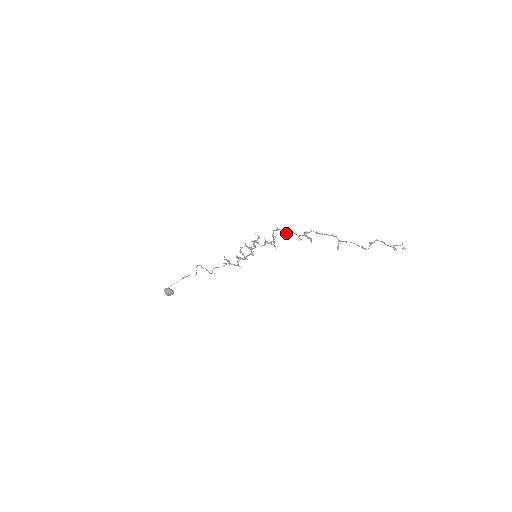
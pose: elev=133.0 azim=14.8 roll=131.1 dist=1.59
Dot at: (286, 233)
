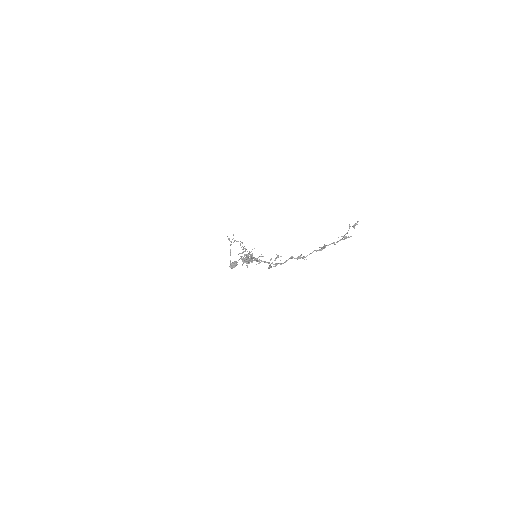
Dot at: (257, 261)
